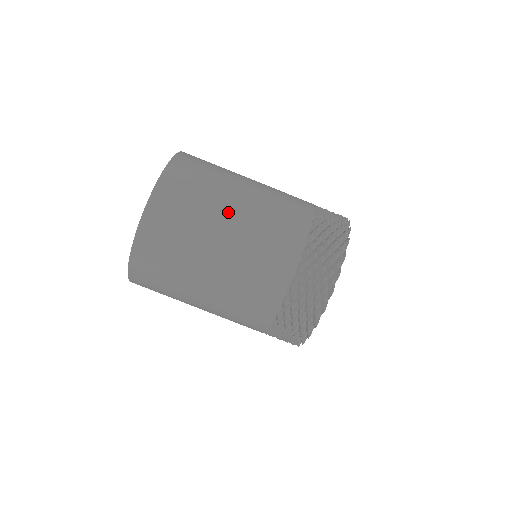
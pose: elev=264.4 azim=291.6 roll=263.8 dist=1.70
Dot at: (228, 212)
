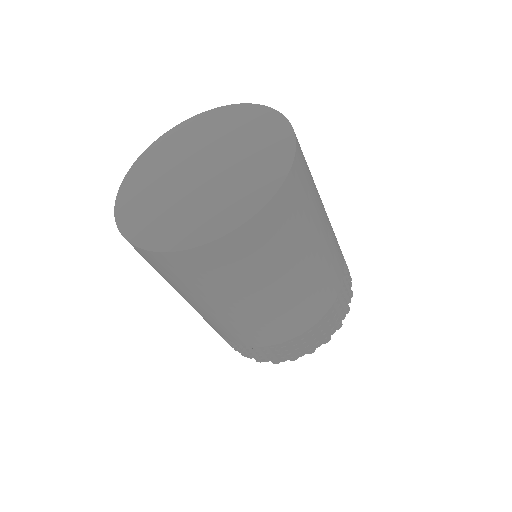
Dot at: (287, 278)
